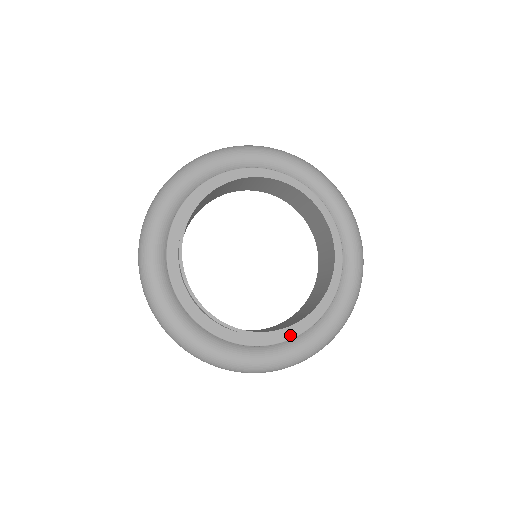
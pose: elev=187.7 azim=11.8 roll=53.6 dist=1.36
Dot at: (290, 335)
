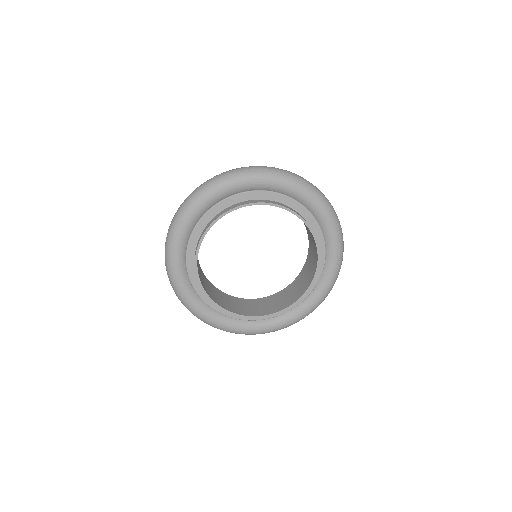
Dot at: (219, 309)
